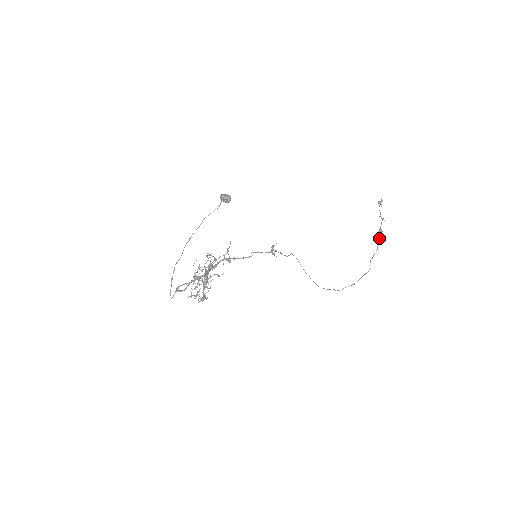
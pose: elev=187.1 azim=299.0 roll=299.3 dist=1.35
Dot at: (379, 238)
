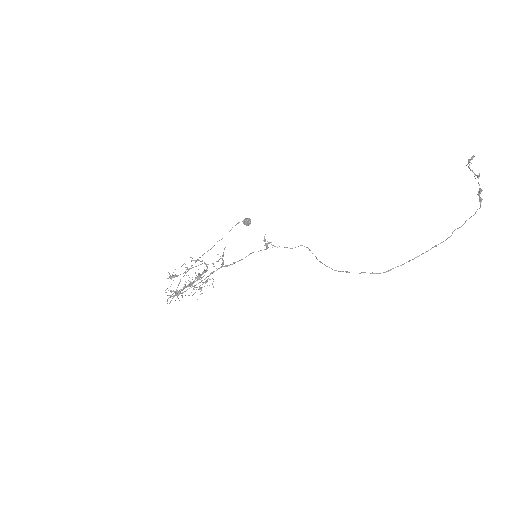
Dot at: (480, 201)
